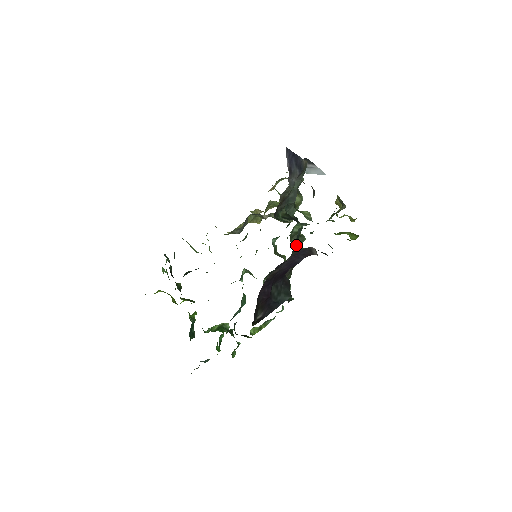
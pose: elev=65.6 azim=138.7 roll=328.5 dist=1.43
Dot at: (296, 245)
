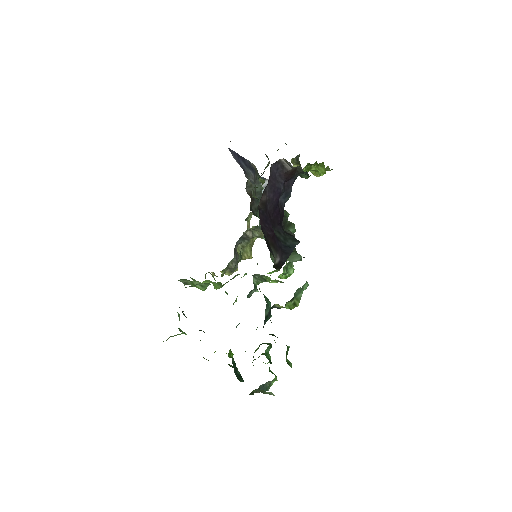
Dot at: occluded
